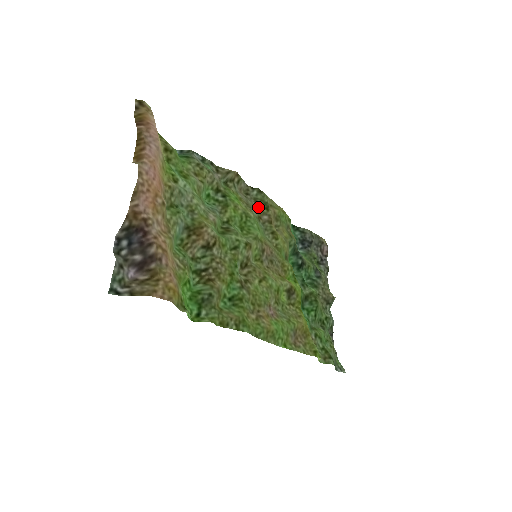
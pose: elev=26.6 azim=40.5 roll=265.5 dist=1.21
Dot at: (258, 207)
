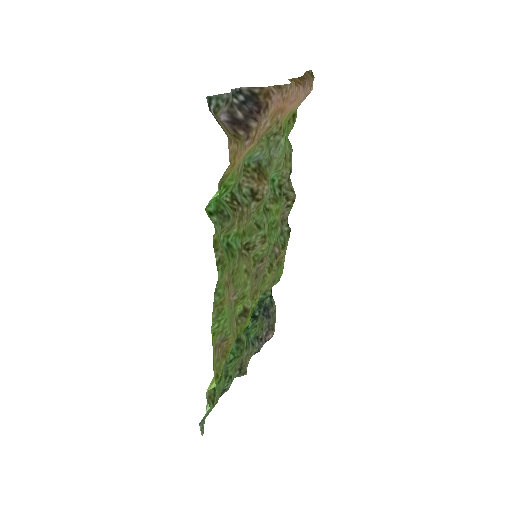
Dot at: (279, 238)
